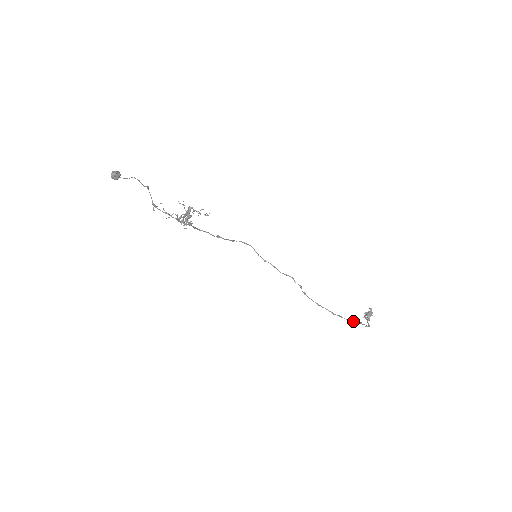
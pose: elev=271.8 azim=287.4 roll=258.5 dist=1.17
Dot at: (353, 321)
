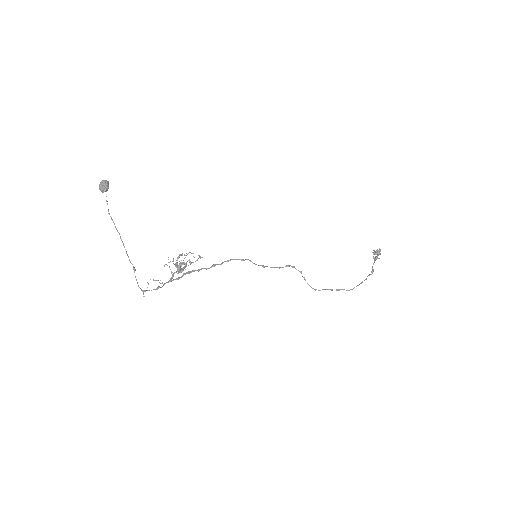
Dot at: (351, 289)
